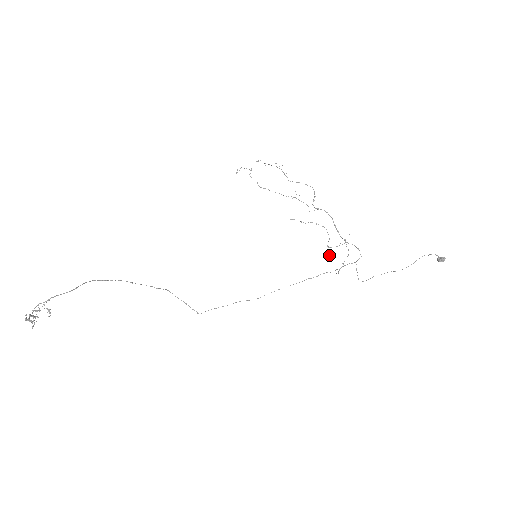
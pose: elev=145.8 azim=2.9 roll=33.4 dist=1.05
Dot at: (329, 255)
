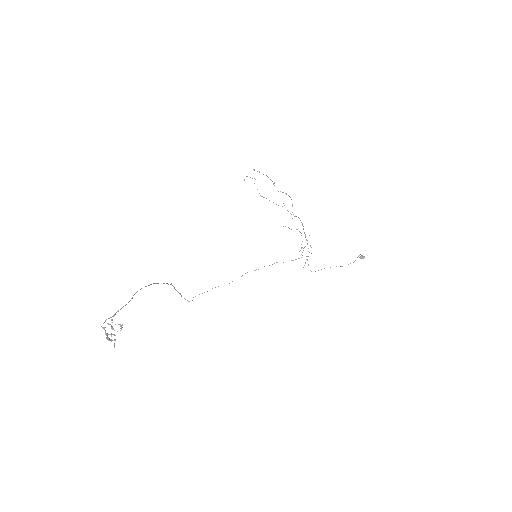
Dot at: occluded
